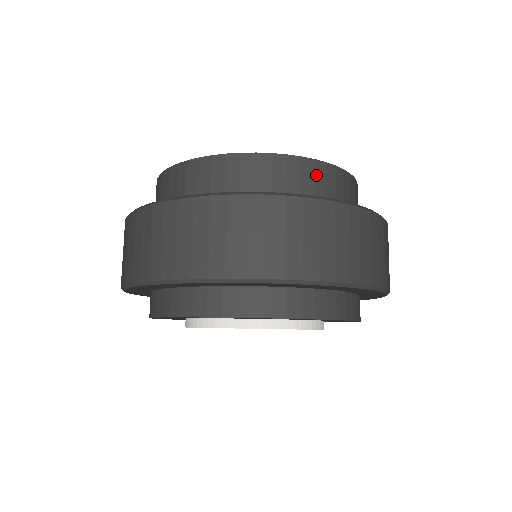
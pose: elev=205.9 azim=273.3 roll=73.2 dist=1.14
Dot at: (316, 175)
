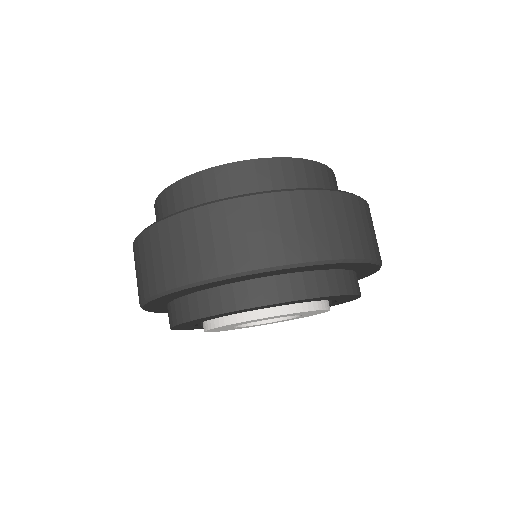
Dot at: (205, 184)
